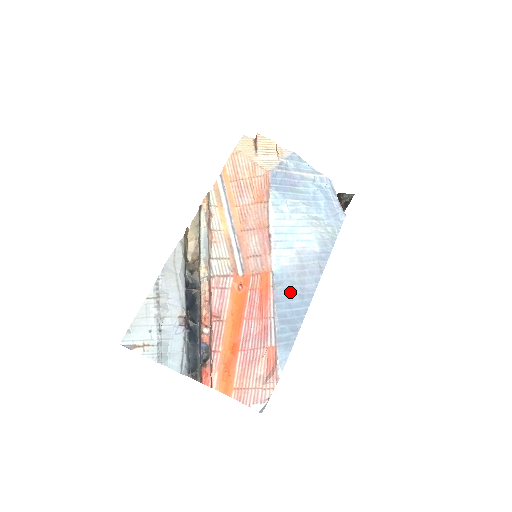
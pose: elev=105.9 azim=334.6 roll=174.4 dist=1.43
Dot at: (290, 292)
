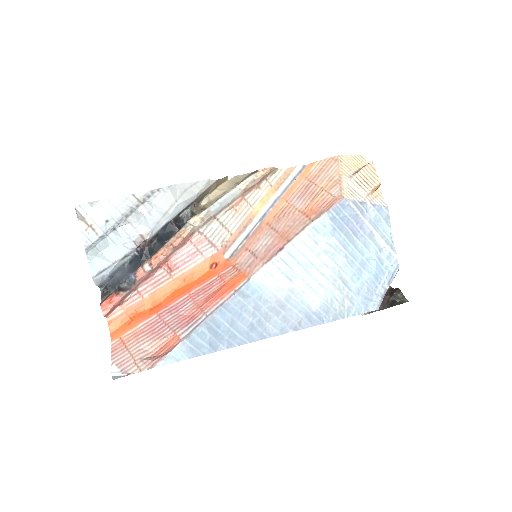
Dot at: (246, 312)
